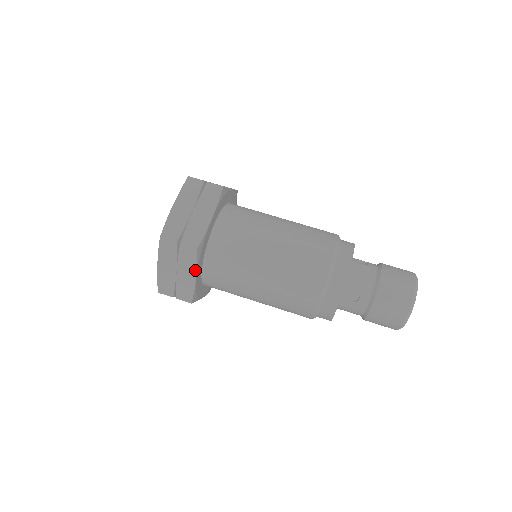
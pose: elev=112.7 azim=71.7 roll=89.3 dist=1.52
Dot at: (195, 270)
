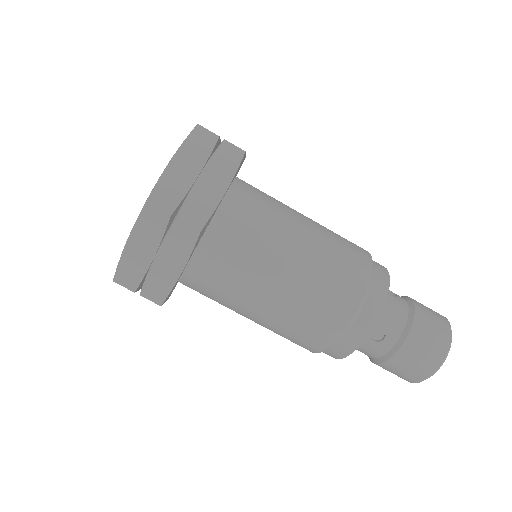
Dot at: (185, 261)
